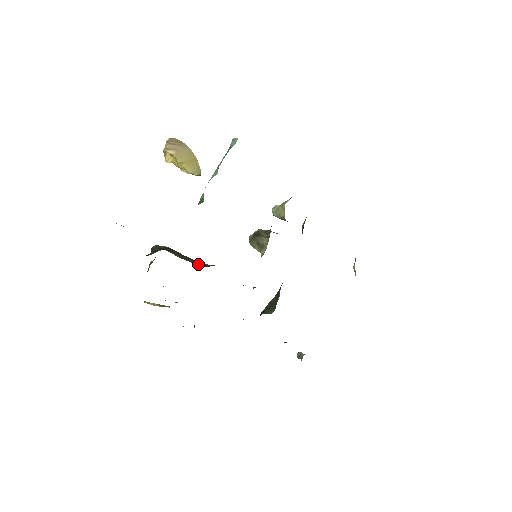
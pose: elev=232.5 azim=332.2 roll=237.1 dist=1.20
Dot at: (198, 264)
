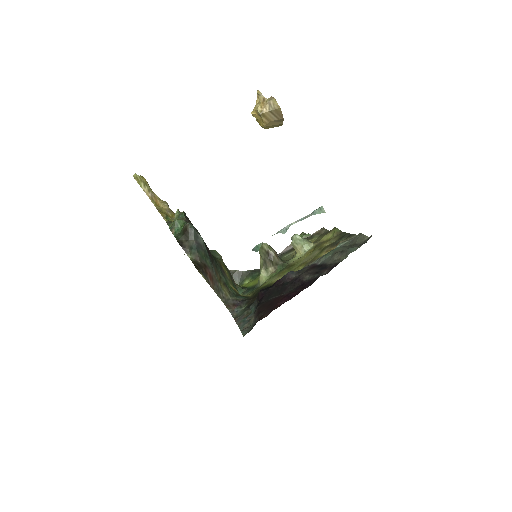
Dot at: (221, 295)
